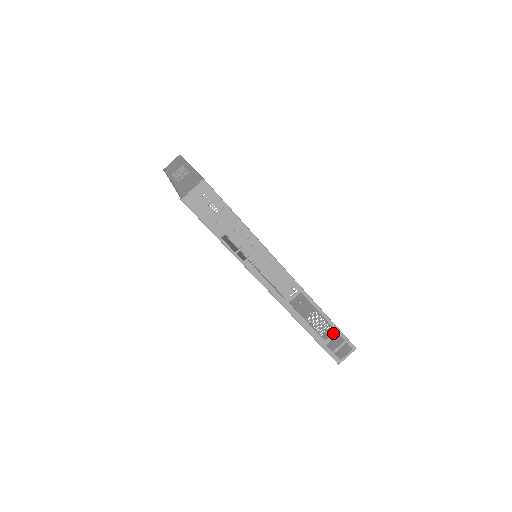
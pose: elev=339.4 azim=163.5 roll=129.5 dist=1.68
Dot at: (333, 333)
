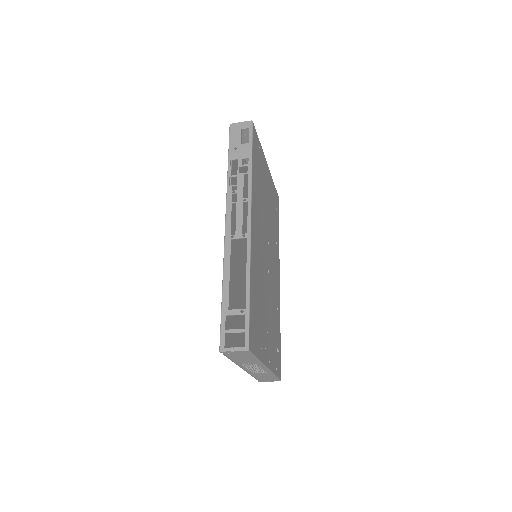
Dot at: (241, 309)
